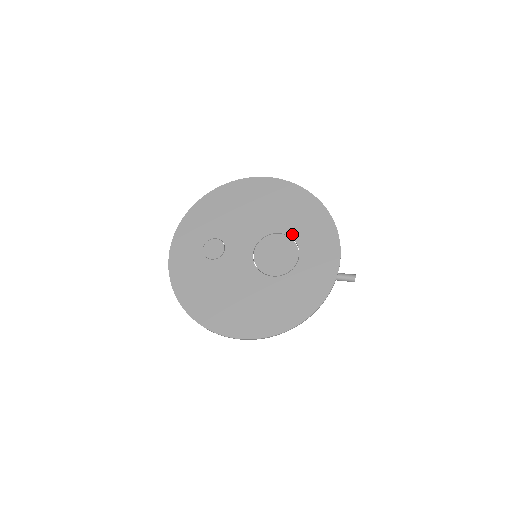
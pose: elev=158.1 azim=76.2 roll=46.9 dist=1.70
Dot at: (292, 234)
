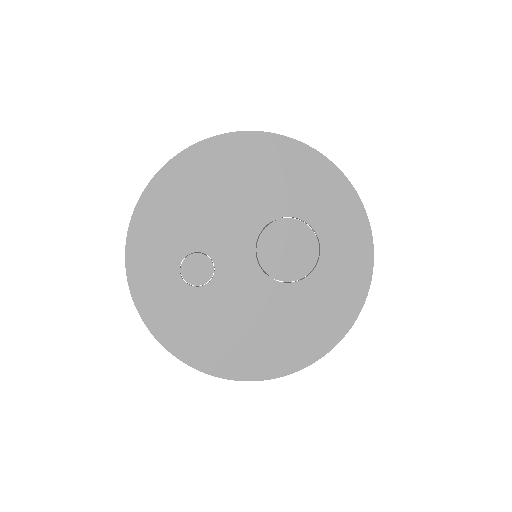
Dot at: (299, 214)
